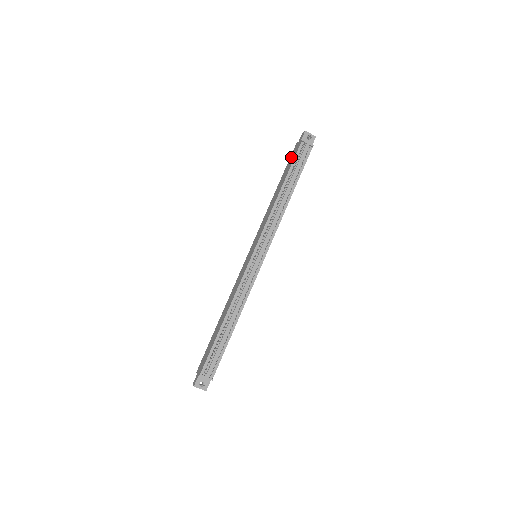
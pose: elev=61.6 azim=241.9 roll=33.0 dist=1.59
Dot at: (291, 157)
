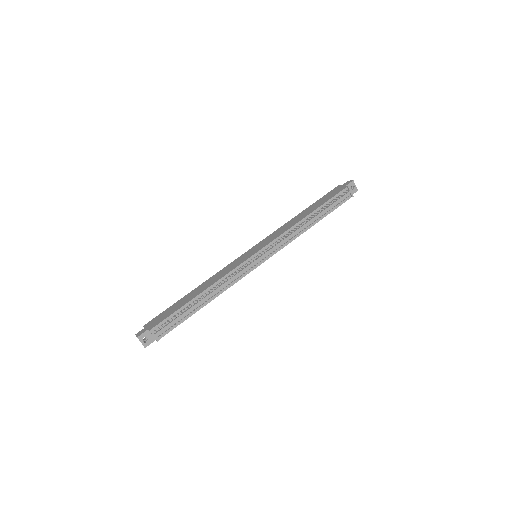
Dot at: (329, 194)
